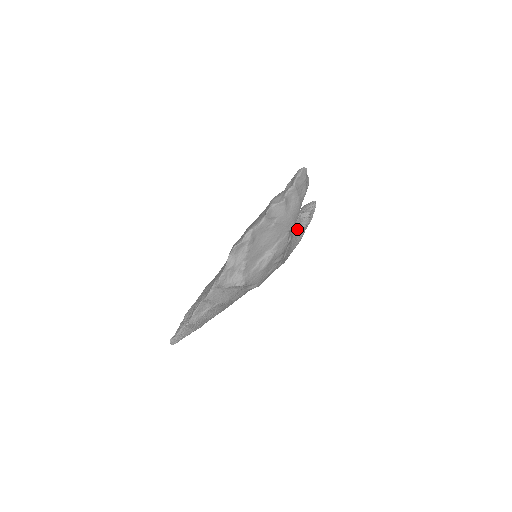
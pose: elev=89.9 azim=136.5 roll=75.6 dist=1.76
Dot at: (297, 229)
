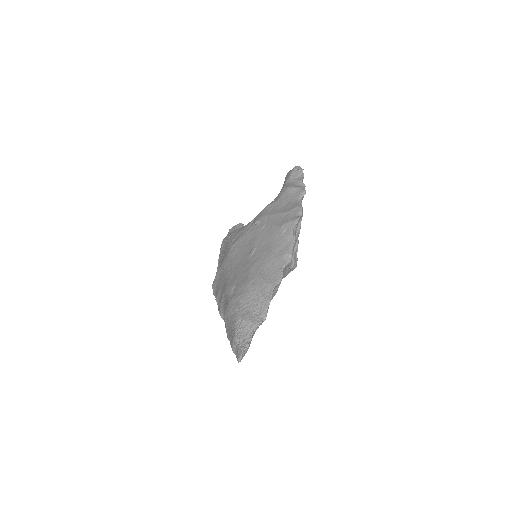
Dot at: occluded
